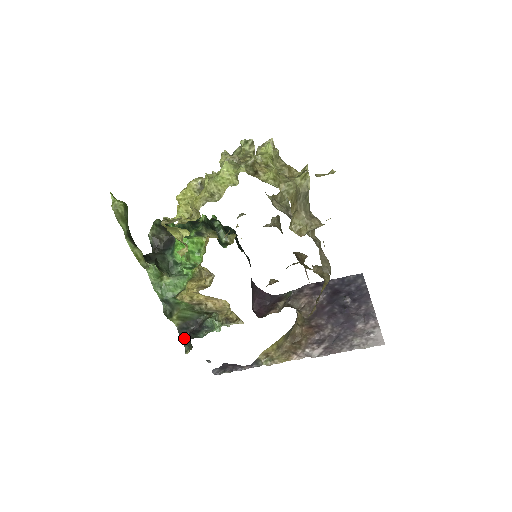
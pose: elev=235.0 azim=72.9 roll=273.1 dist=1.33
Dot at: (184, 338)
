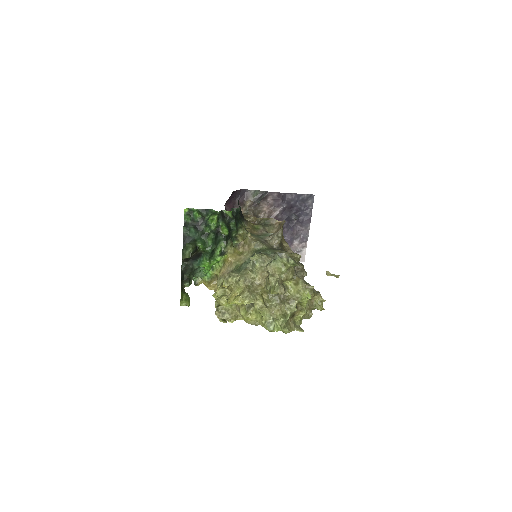
Dot at: occluded
